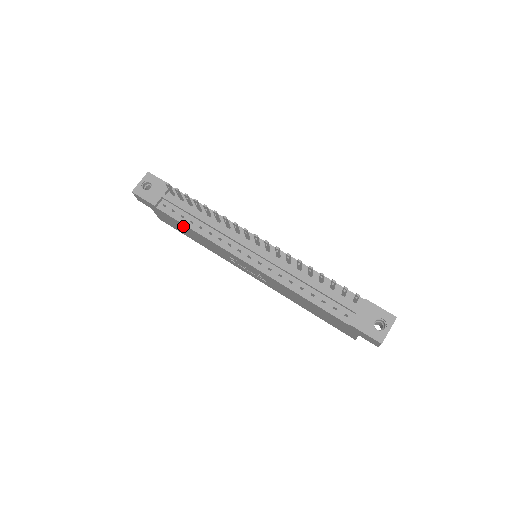
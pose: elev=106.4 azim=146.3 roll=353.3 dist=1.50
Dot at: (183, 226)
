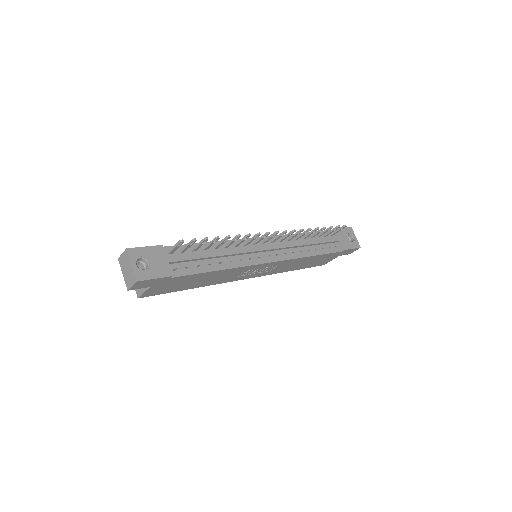
Dot at: (200, 276)
